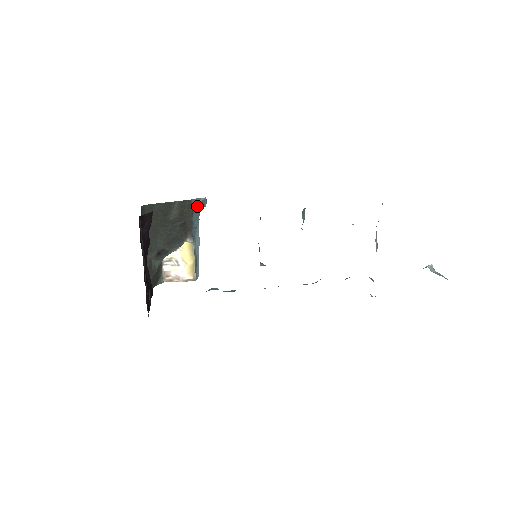
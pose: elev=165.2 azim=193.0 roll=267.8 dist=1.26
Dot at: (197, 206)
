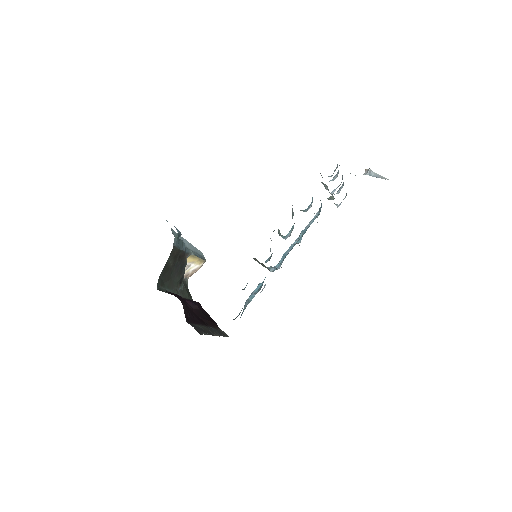
Dot at: (177, 241)
